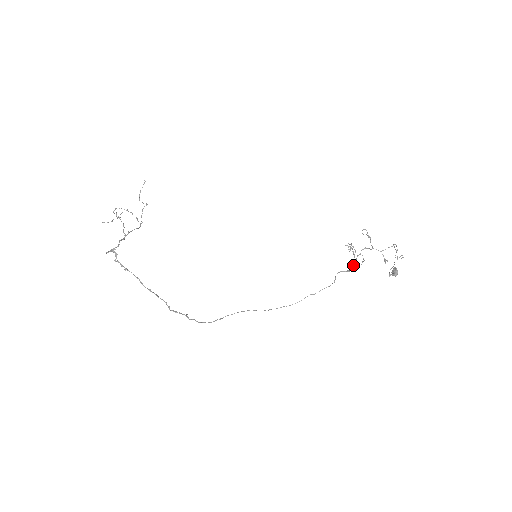
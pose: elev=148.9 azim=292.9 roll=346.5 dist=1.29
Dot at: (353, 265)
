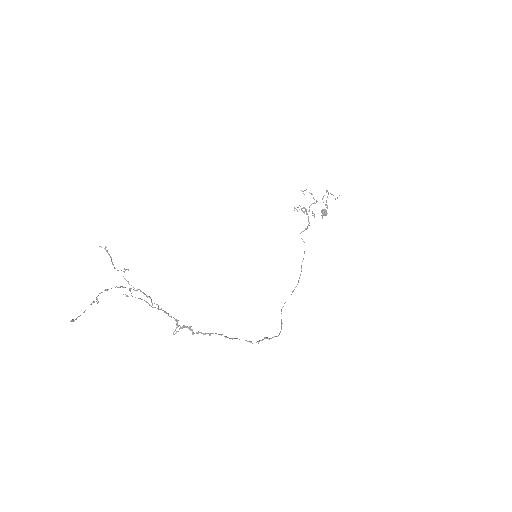
Dot at: (309, 222)
